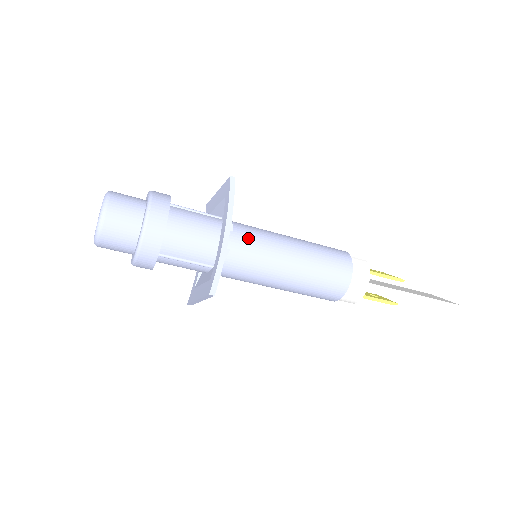
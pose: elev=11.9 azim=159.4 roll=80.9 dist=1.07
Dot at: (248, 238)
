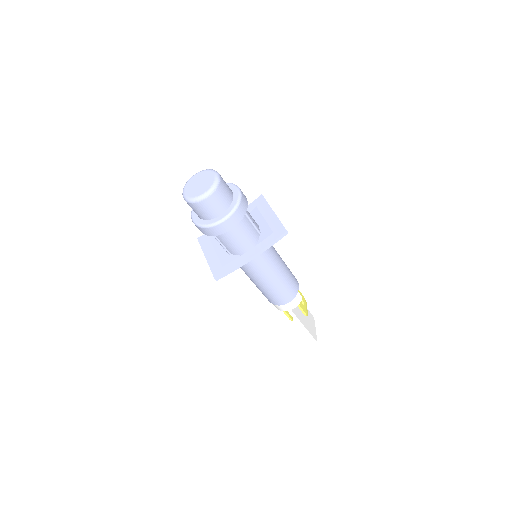
Dot at: (261, 257)
